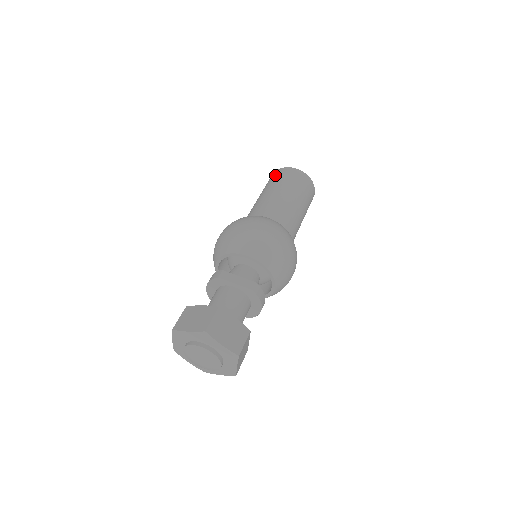
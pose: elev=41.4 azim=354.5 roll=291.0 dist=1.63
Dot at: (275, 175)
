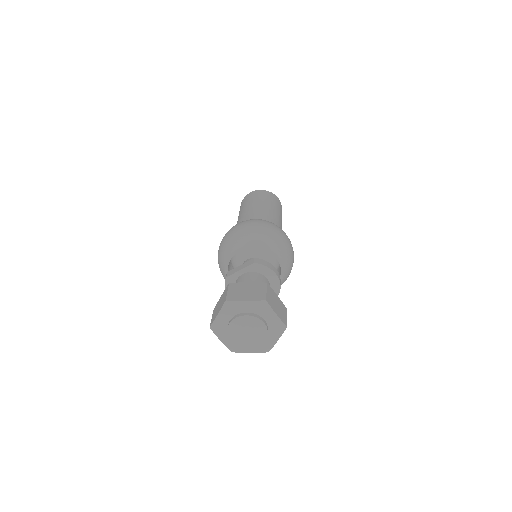
Dot at: occluded
